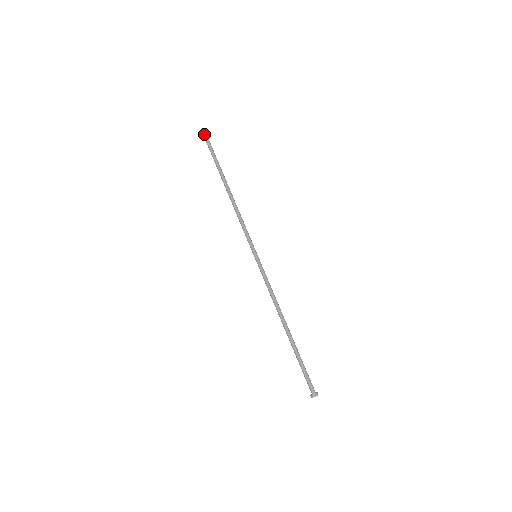
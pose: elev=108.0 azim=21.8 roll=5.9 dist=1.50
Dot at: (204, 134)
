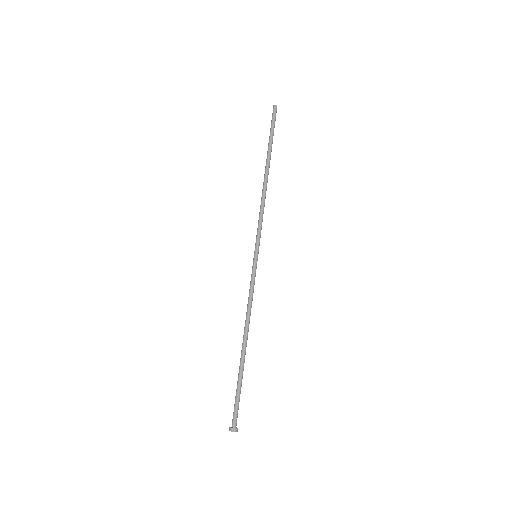
Dot at: (276, 105)
